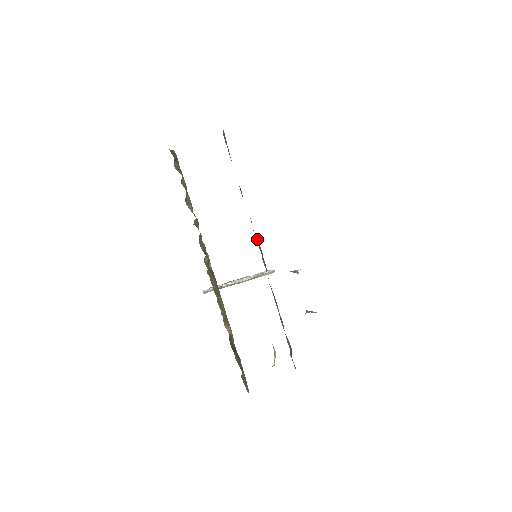
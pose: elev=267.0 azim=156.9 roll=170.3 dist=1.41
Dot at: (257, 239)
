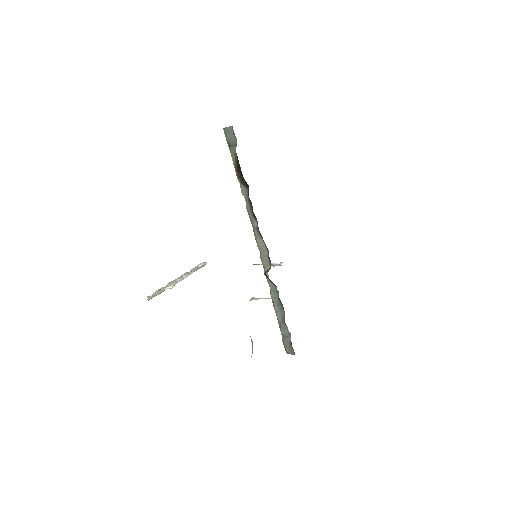
Dot at: (261, 239)
